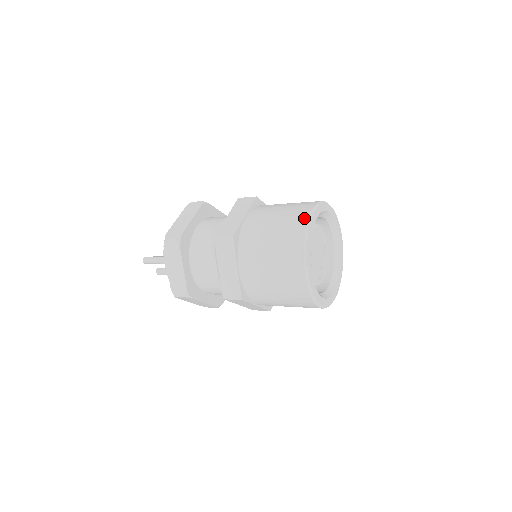
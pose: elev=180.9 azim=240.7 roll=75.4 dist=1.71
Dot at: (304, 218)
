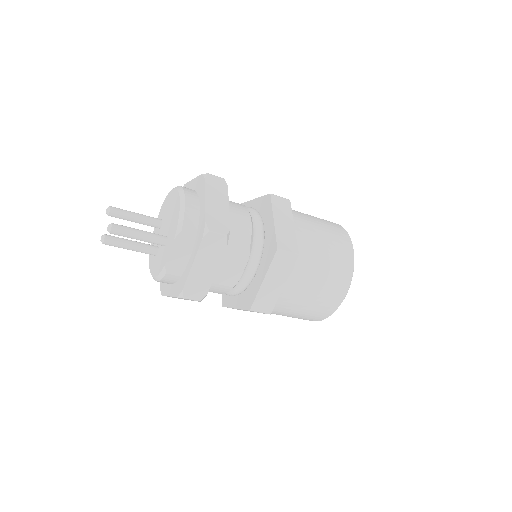
Dot at: (350, 249)
